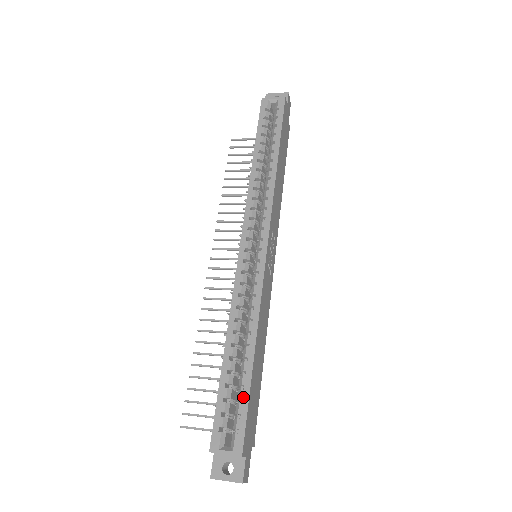
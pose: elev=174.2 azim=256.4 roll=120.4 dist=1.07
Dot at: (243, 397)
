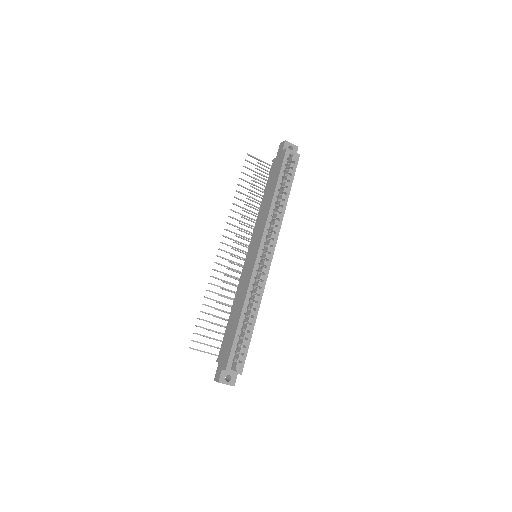
Dot at: (247, 344)
